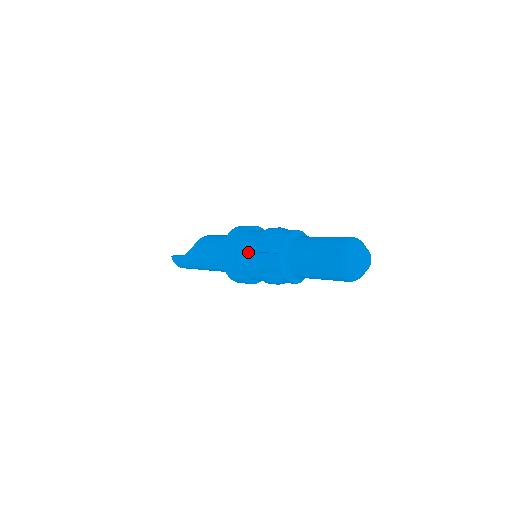
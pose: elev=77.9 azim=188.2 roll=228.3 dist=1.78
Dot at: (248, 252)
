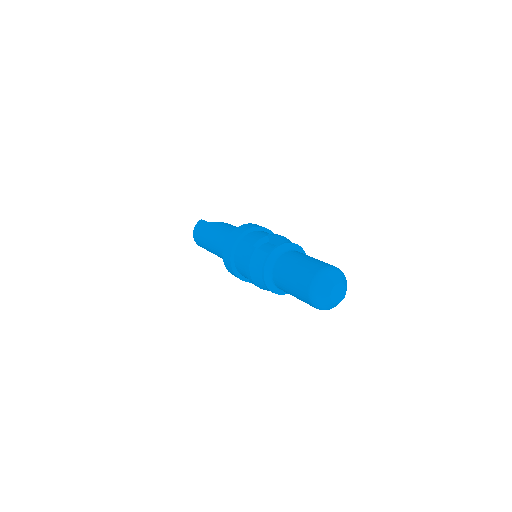
Dot at: (263, 234)
